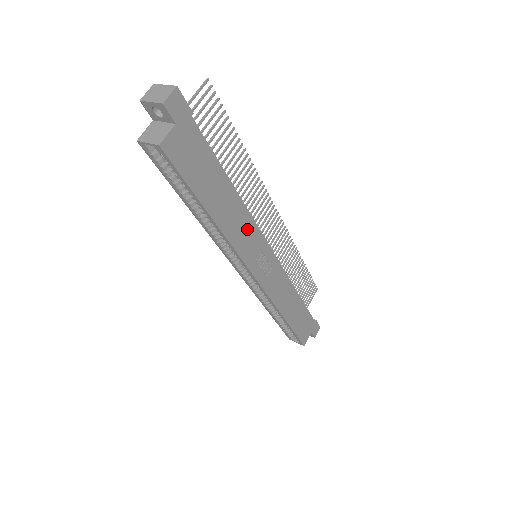
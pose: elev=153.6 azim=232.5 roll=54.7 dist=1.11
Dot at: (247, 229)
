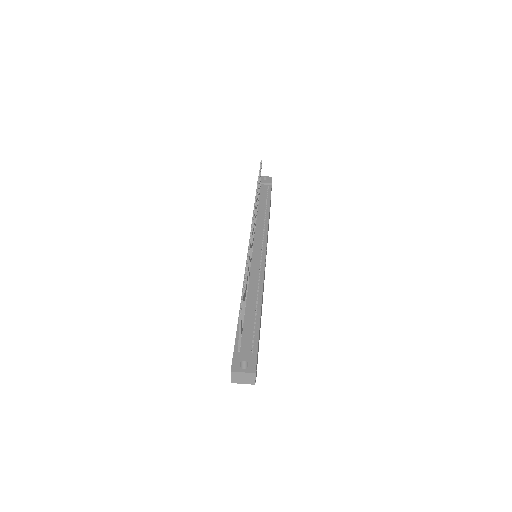
Dot at: occluded
